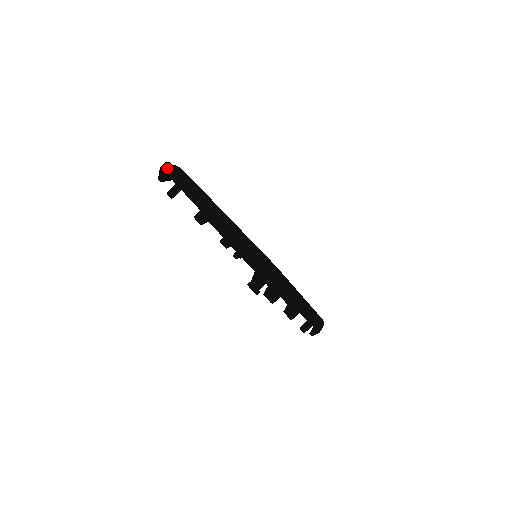
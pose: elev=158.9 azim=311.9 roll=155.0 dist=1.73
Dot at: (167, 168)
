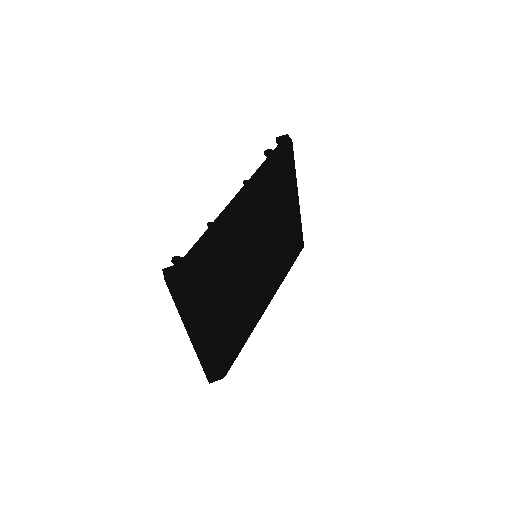
Dot at: (172, 282)
